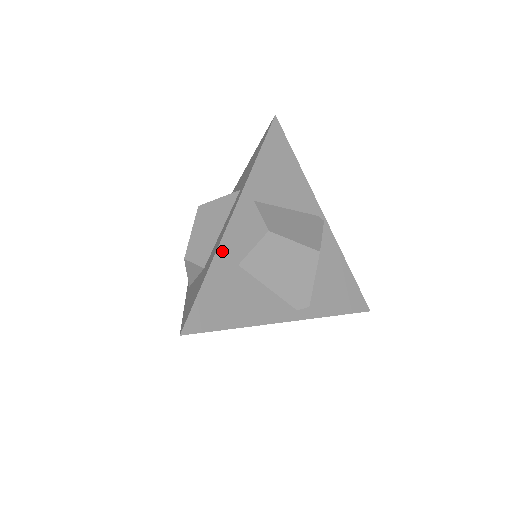
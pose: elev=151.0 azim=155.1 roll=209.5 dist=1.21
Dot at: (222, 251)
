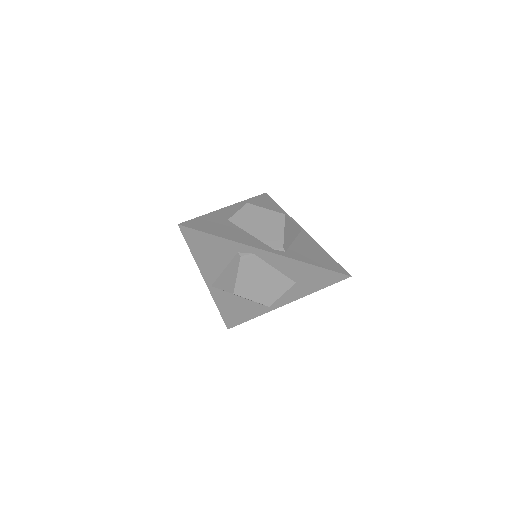
Dot at: (217, 213)
